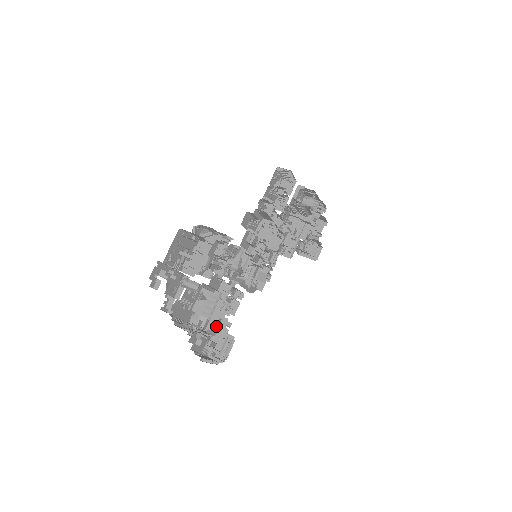
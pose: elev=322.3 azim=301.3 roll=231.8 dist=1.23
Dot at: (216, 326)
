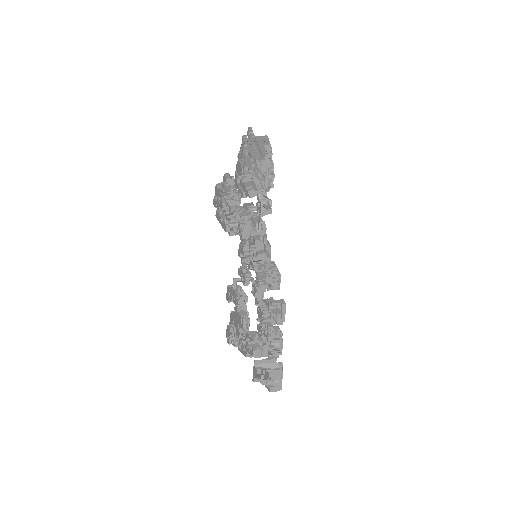
Dot at: occluded
